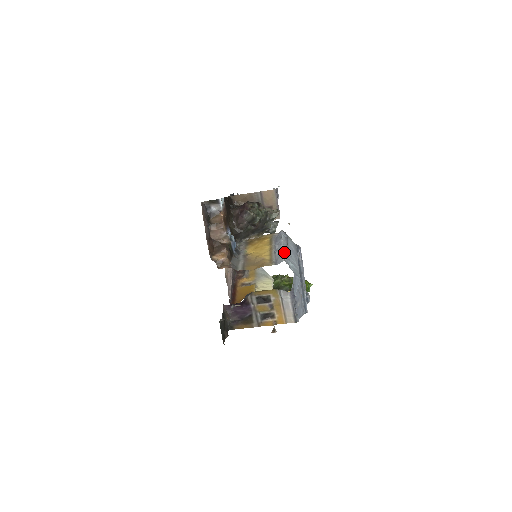
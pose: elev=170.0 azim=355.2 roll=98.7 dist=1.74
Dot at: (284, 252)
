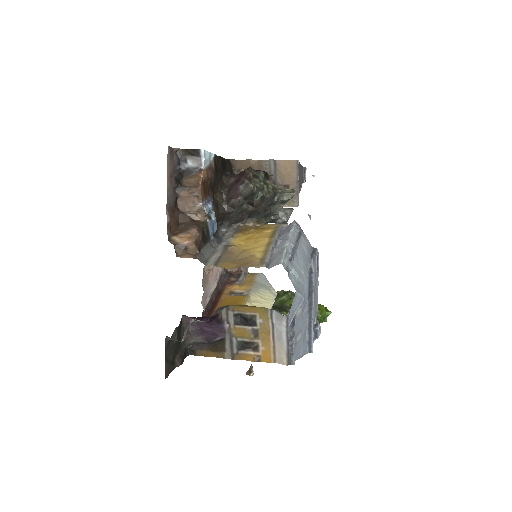
Dot at: (287, 251)
